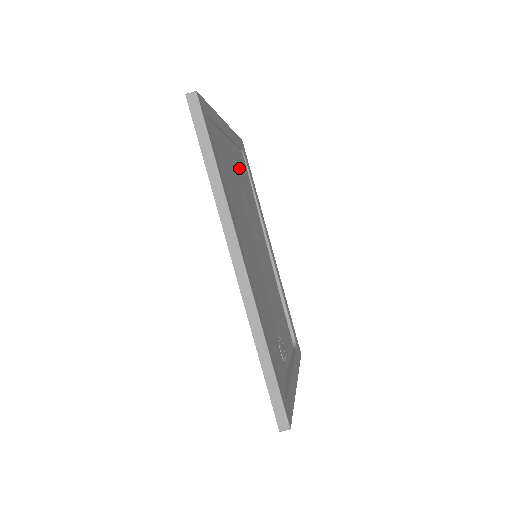
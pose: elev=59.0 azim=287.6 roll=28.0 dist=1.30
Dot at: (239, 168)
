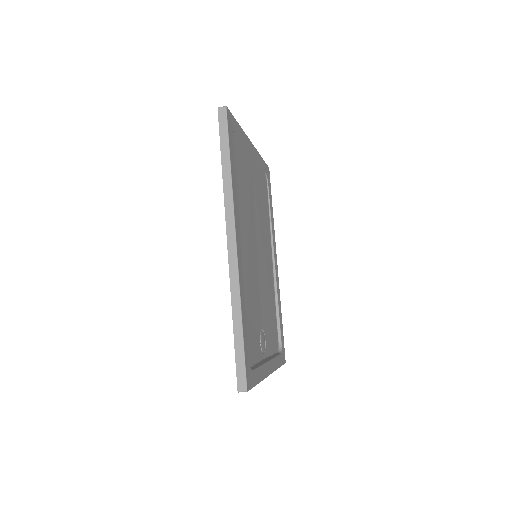
Dot at: (258, 184)
